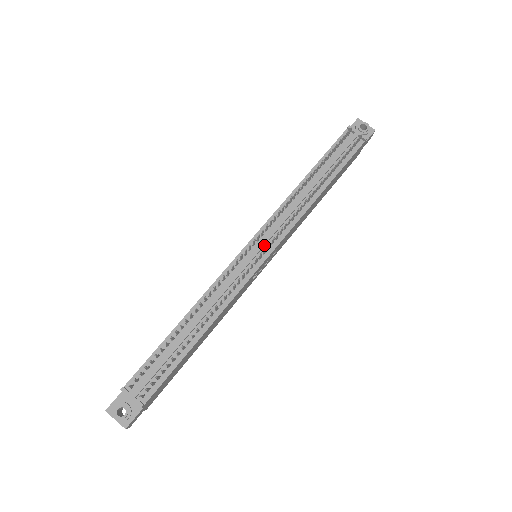
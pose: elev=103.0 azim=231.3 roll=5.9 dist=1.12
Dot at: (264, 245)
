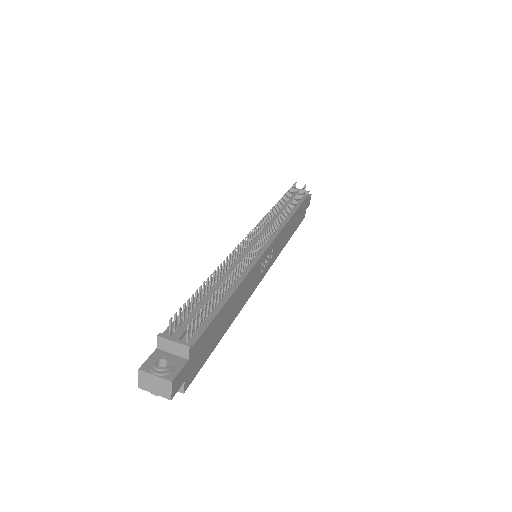
Dot at: occluded
